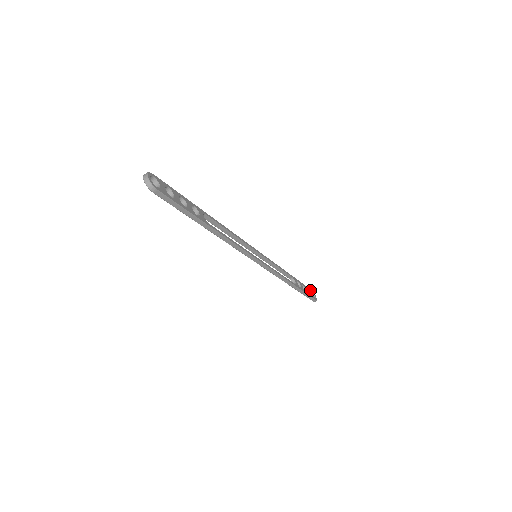
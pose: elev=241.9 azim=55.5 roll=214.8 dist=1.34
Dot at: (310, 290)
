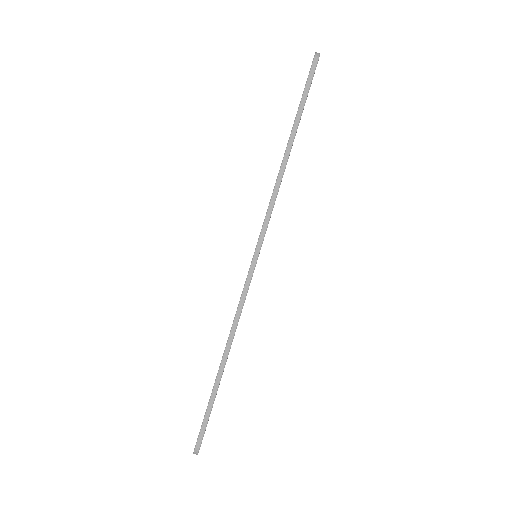
Dot at: occluded
